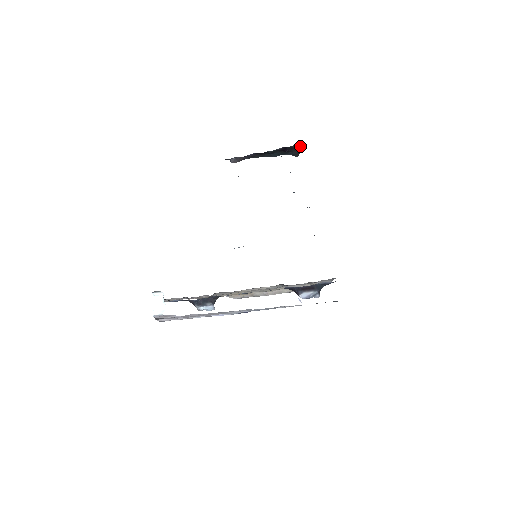
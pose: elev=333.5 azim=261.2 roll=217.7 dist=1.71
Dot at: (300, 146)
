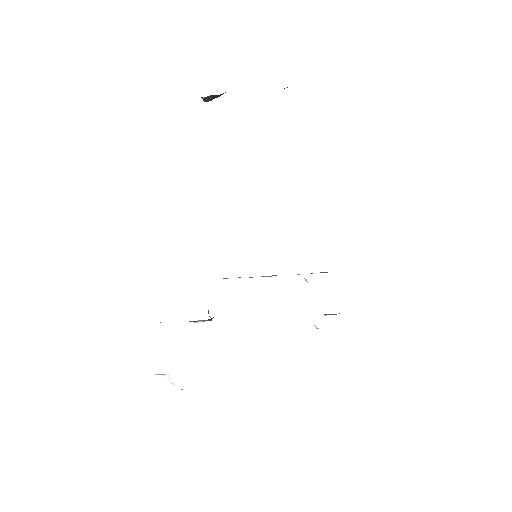
Dot at: occluded
